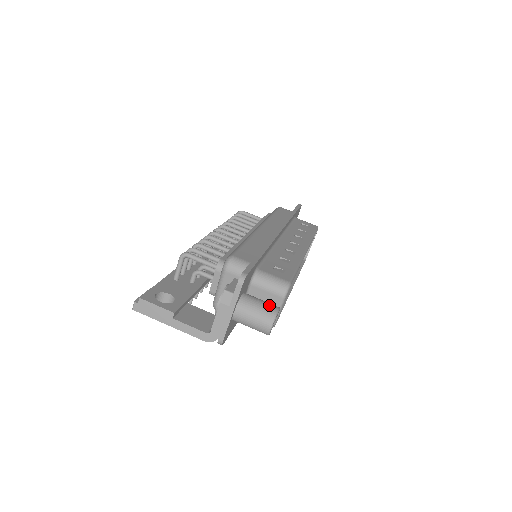
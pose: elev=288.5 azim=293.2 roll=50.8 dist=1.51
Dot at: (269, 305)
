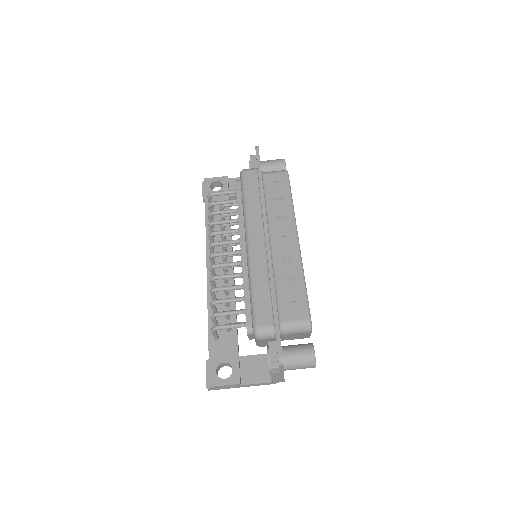
Dot at: (306, 353)
